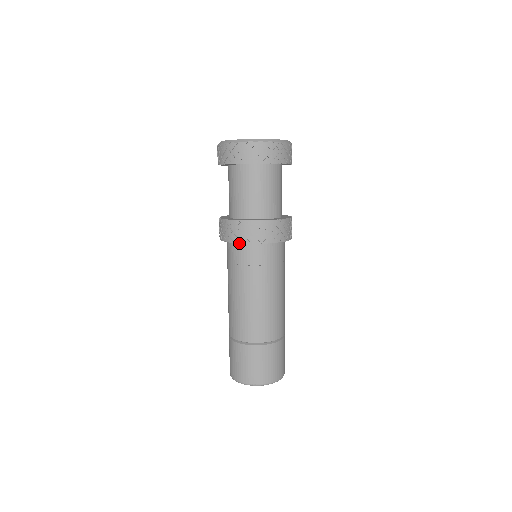
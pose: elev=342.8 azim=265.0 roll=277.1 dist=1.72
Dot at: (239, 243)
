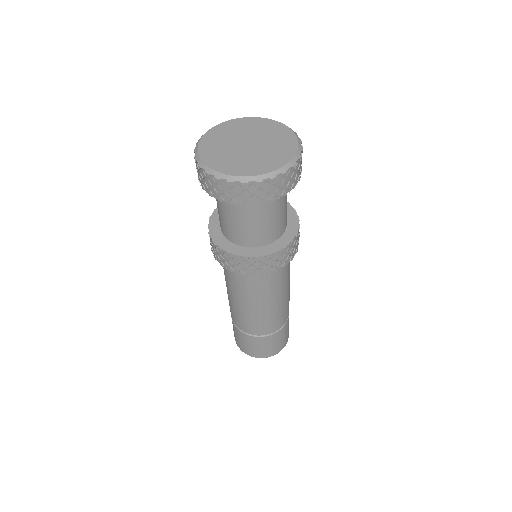
Dot at: (217, 260)
